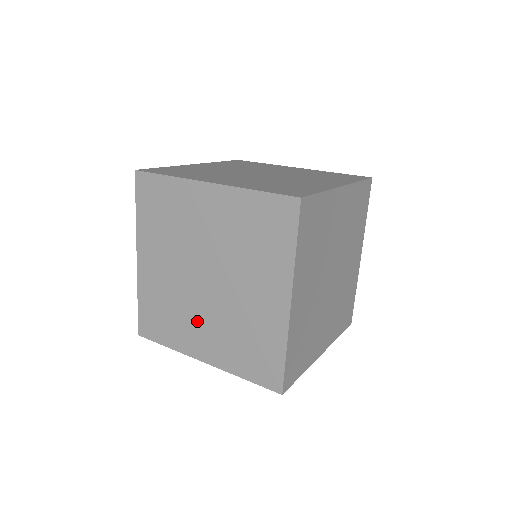
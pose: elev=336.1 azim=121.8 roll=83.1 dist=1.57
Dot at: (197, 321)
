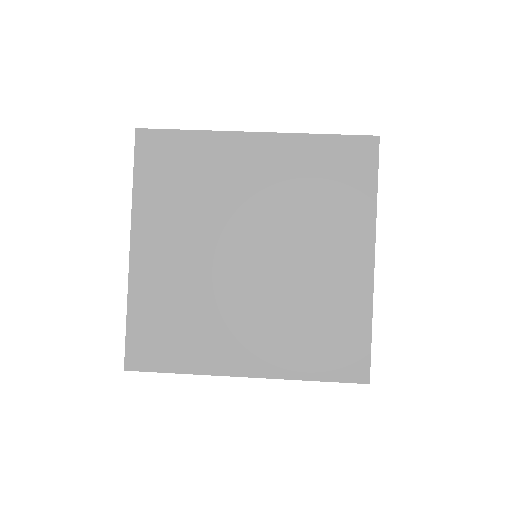
Dot at: occluded
